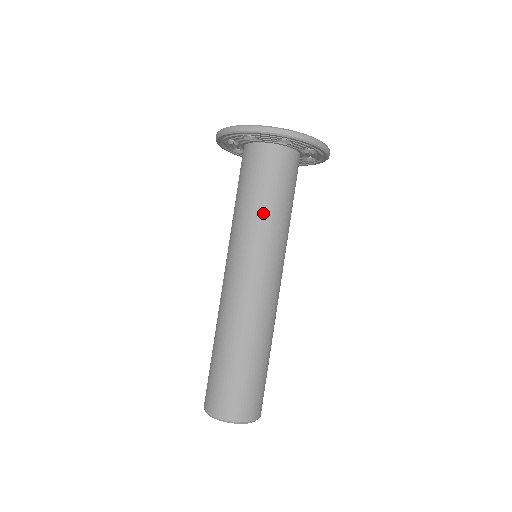
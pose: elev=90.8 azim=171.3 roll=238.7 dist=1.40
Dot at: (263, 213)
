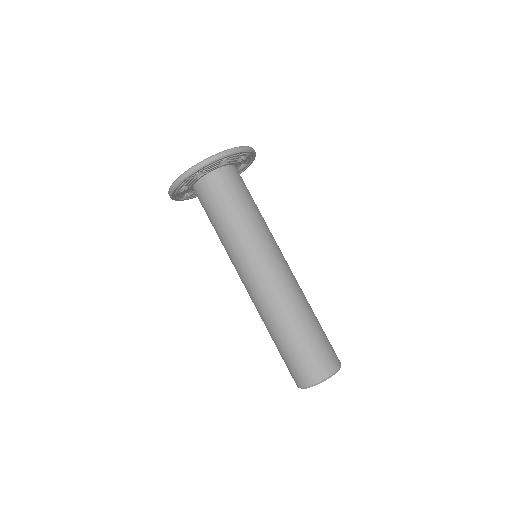
Dot at: (258, 214)
